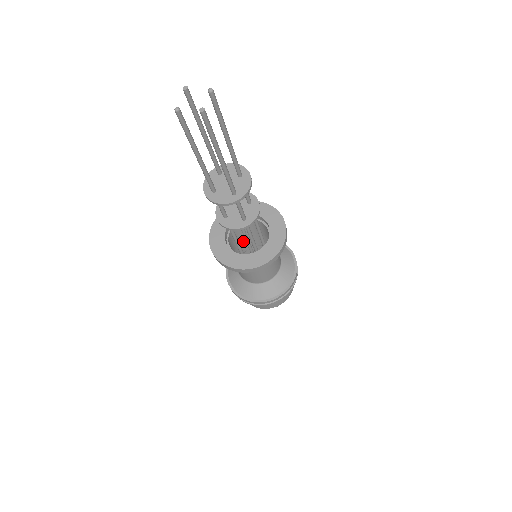
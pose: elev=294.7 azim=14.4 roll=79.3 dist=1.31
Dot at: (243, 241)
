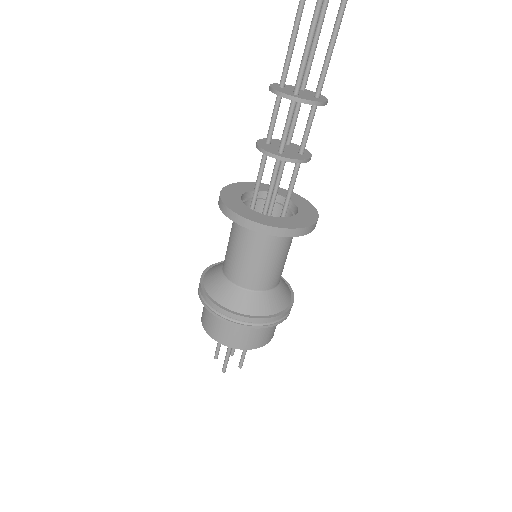
Dot at: occluded
